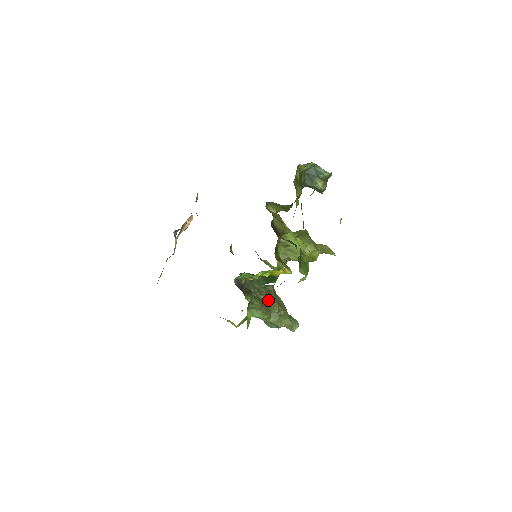
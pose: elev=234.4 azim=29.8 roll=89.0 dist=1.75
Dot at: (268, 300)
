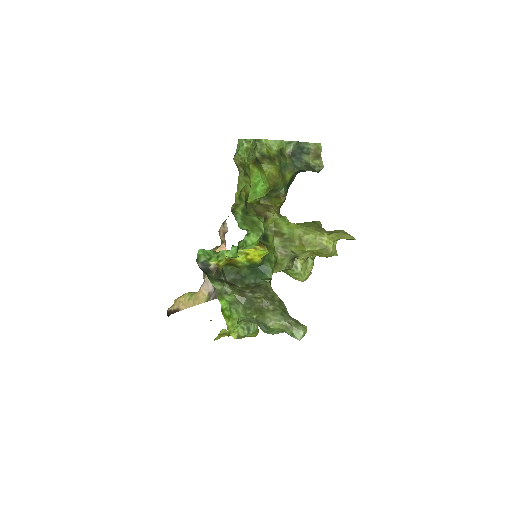
Dot at: (252, 293)
